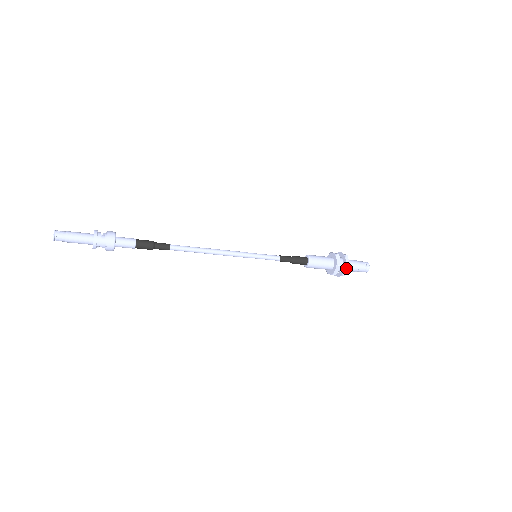
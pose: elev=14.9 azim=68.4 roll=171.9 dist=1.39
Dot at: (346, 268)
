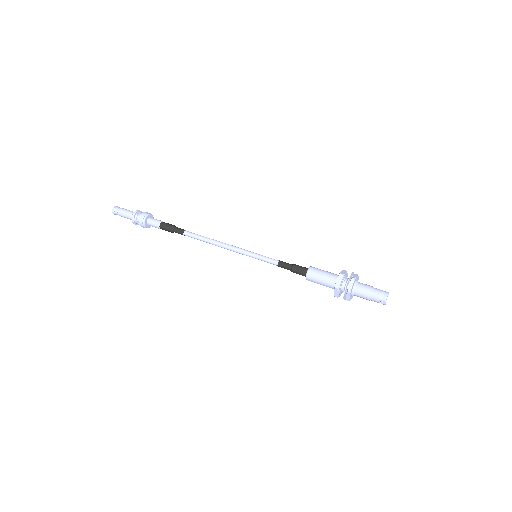
Dot at: (347, 299)
